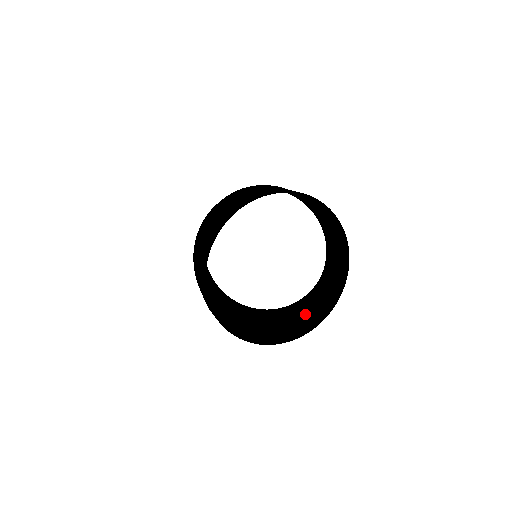
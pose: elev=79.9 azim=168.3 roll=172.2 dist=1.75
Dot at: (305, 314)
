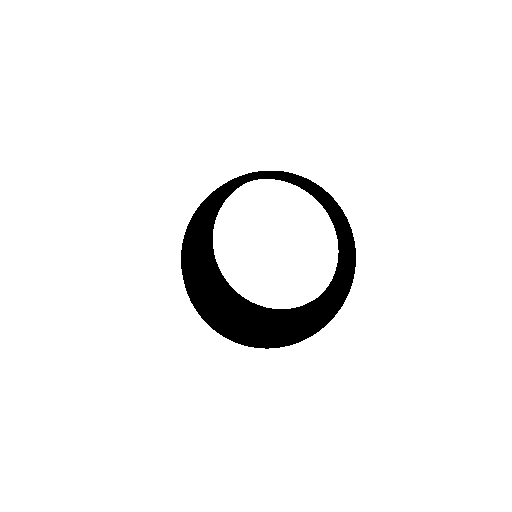
Dot at: (332, 294)
